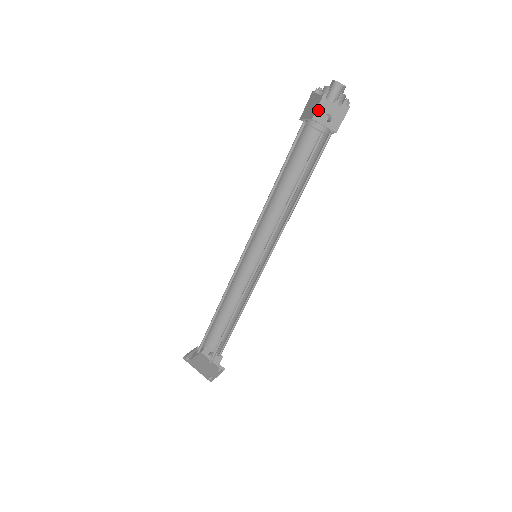
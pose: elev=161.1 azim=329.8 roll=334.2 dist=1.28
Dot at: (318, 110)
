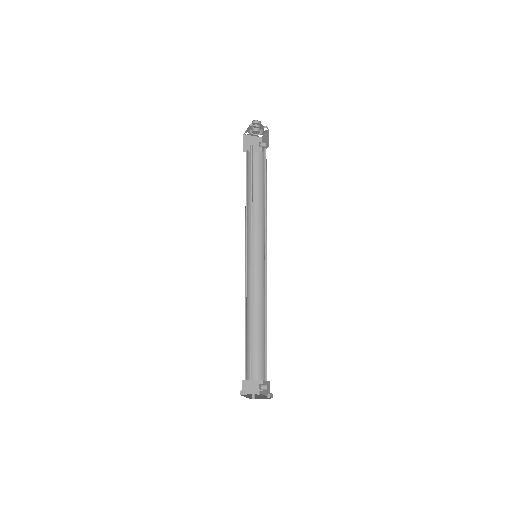
Dot at: (262, 148)
